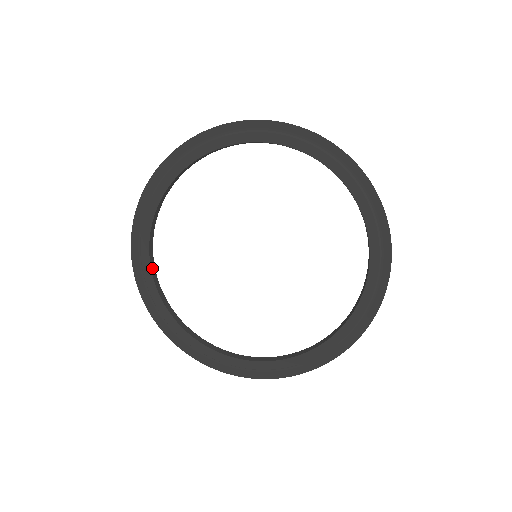
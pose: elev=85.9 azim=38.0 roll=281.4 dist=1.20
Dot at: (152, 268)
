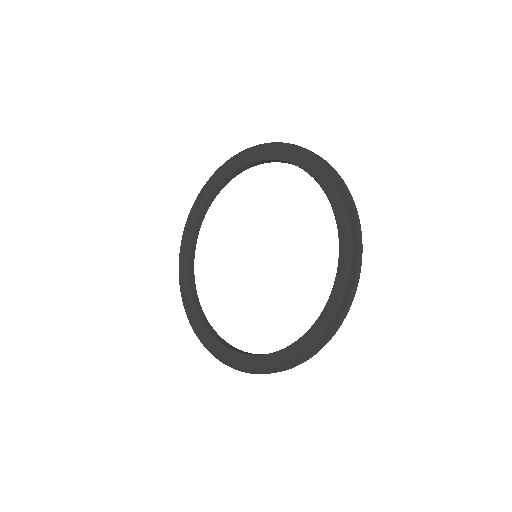
Dot at: (205, 208)
